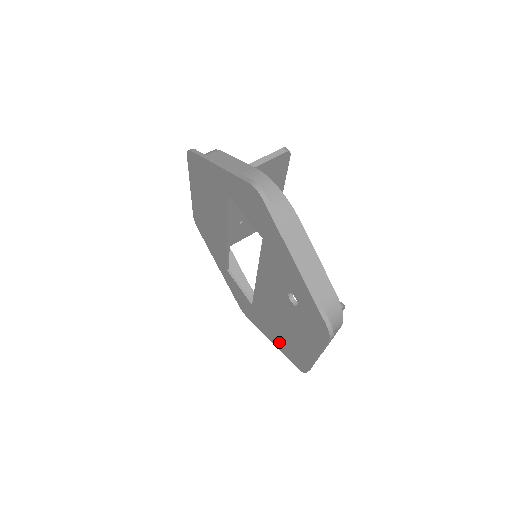
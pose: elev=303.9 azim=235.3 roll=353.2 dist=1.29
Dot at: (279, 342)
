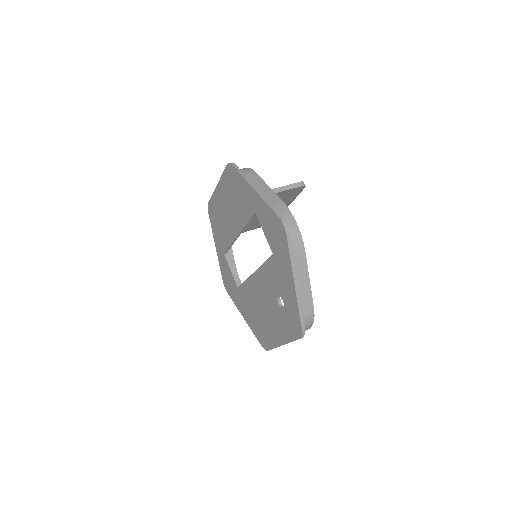
Dot at: (252, 322)
